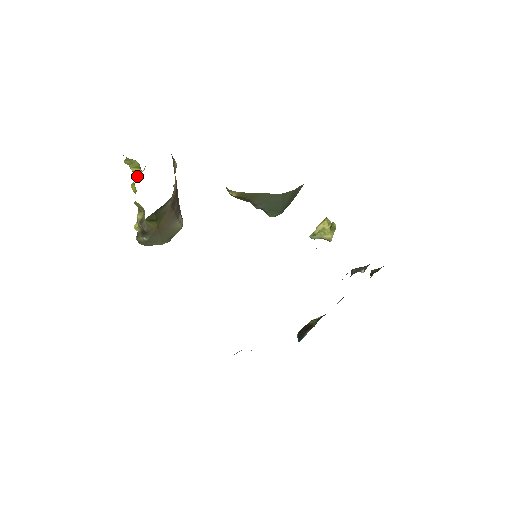
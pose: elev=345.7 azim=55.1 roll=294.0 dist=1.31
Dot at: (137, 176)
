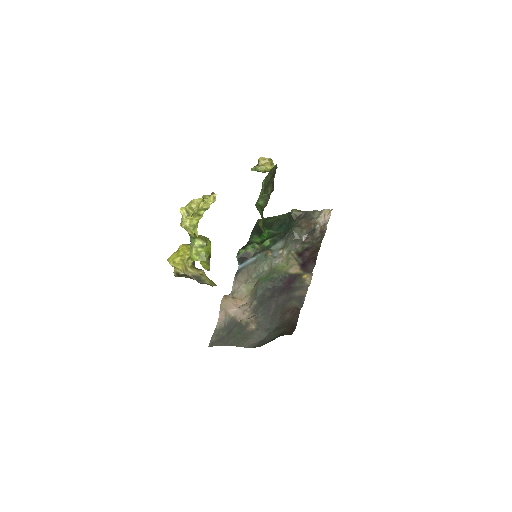
Dot at: (191, 234)
